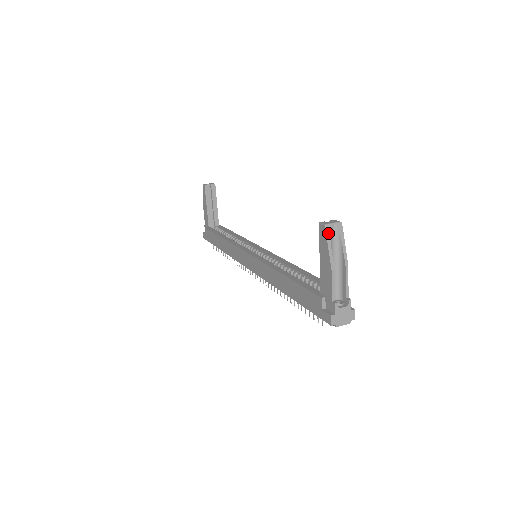
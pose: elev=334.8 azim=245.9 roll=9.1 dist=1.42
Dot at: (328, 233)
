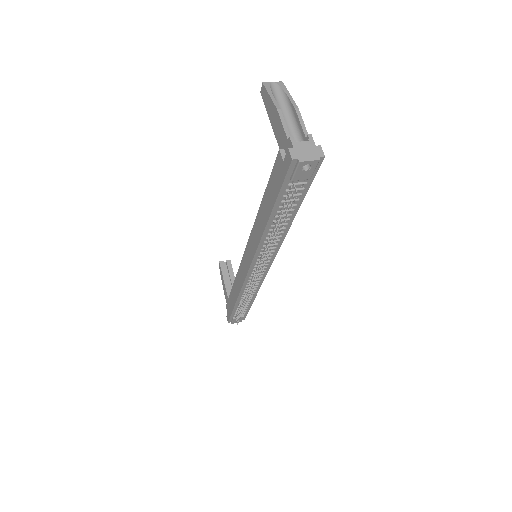
Dot at: (267, 87)
